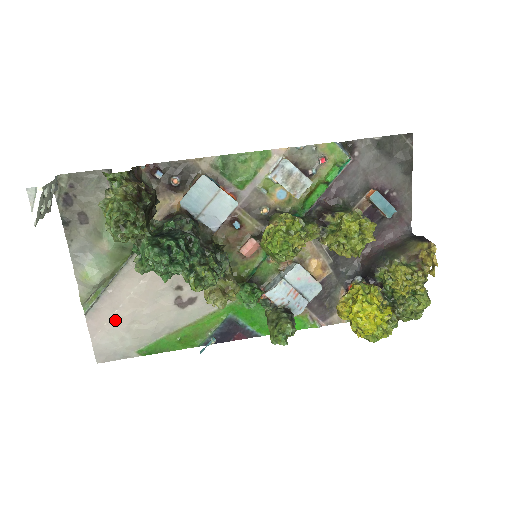
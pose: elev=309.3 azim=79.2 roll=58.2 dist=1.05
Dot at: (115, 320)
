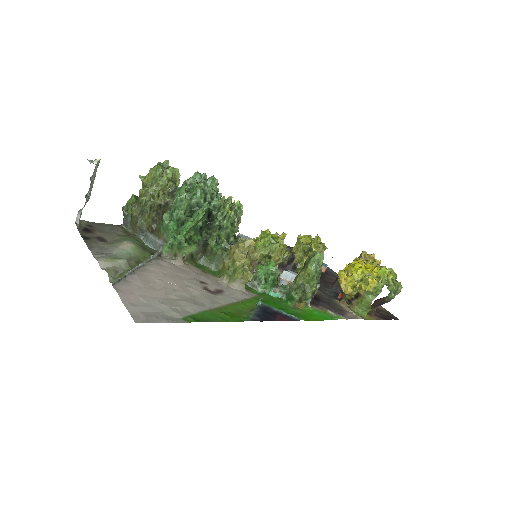
Dot at: (148, 293)
